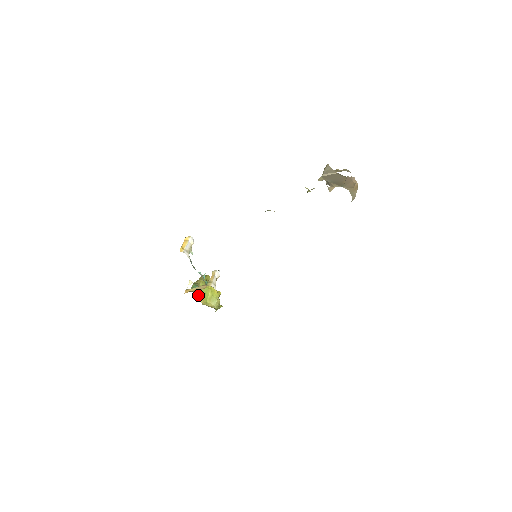
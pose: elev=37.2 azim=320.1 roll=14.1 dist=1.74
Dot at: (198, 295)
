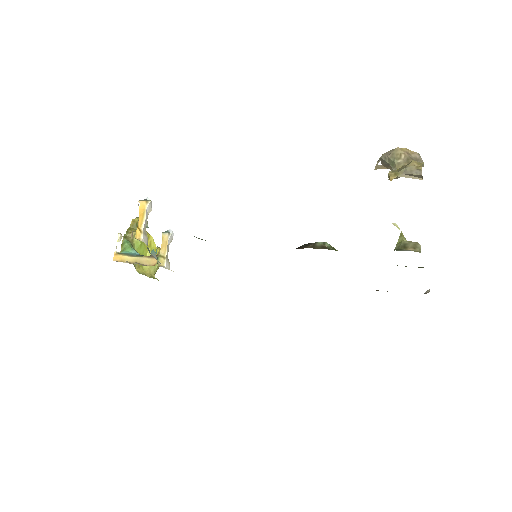
Dot at: occluded
